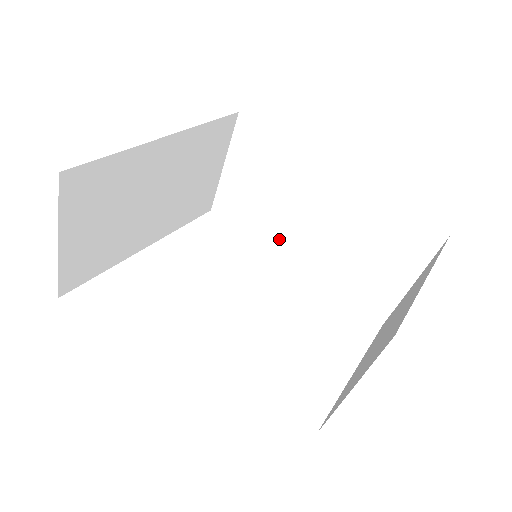
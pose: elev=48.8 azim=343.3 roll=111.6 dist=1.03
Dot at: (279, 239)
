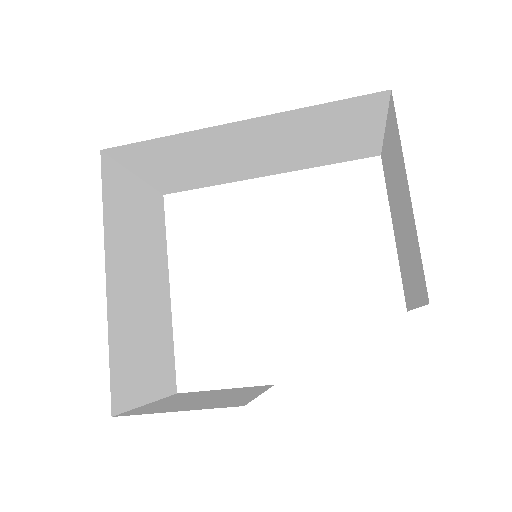
Dot at: (239, 174)
